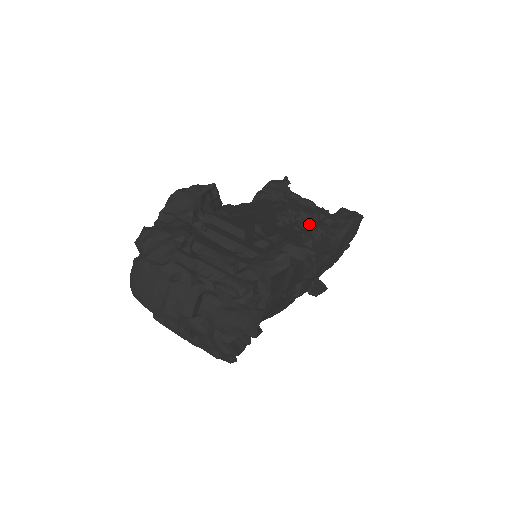
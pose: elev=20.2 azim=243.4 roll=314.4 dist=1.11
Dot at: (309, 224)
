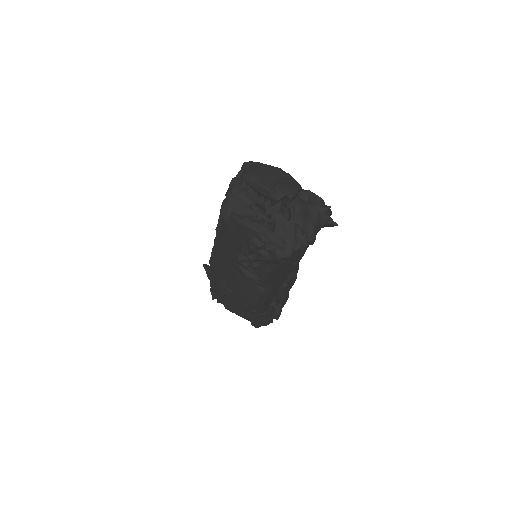
Dot at: occluded
